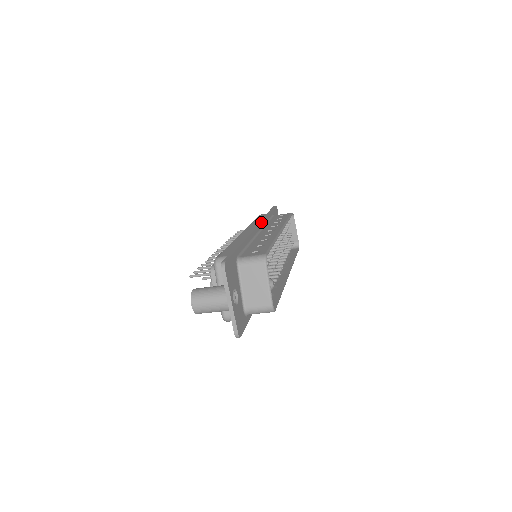
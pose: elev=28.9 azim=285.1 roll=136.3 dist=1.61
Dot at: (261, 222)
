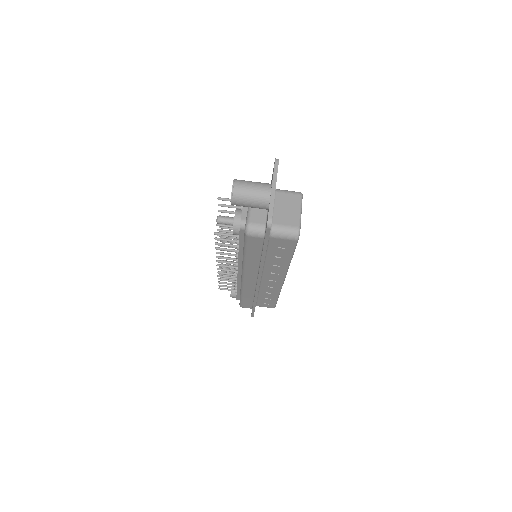
Dot at: occluded
